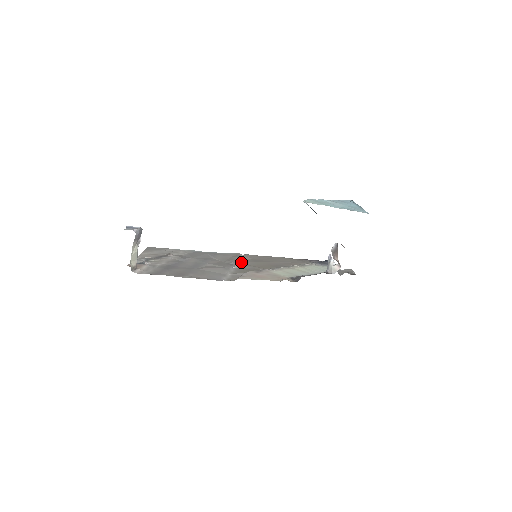
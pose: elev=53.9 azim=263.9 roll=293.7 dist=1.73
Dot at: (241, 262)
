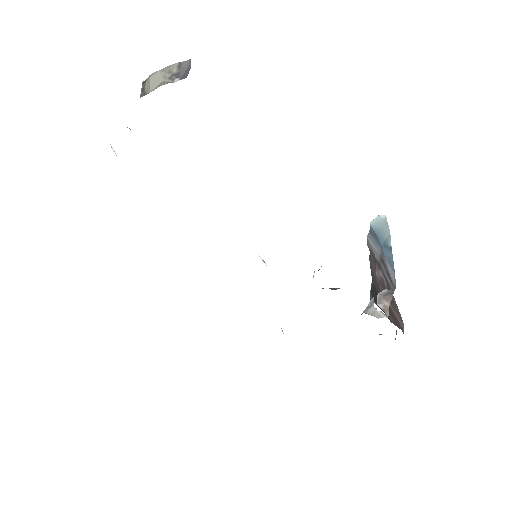
Dot at: occluded
